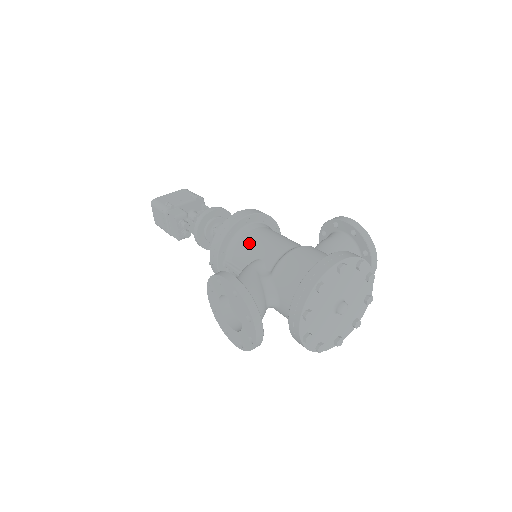
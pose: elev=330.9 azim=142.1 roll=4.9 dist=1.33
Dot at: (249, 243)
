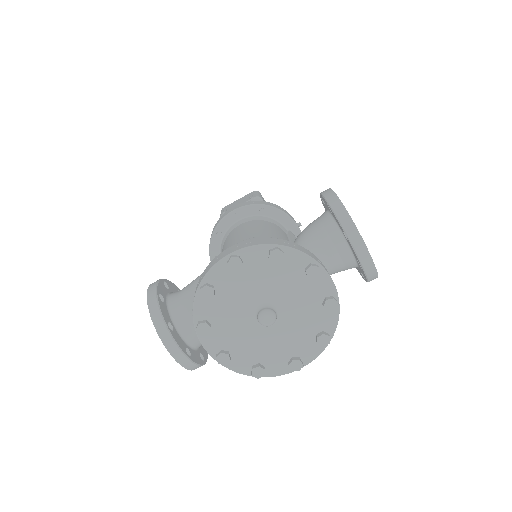
Dot at: (226, 242)
